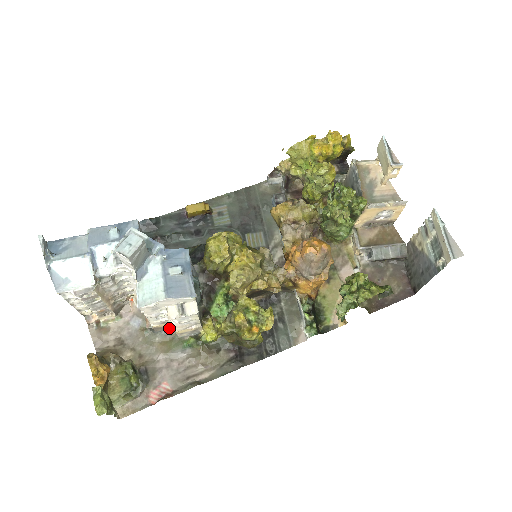
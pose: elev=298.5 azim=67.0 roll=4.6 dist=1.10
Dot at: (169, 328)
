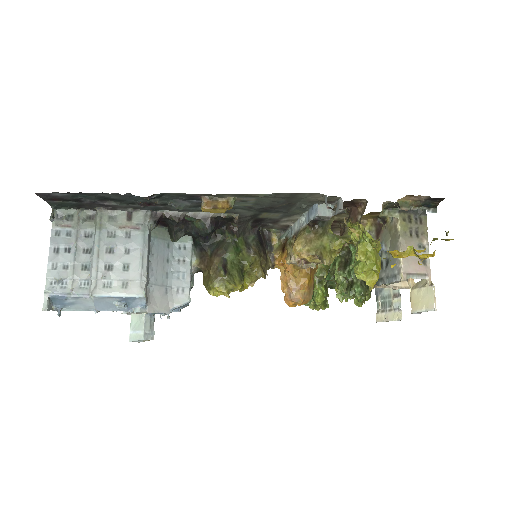
Dot at: occluded
